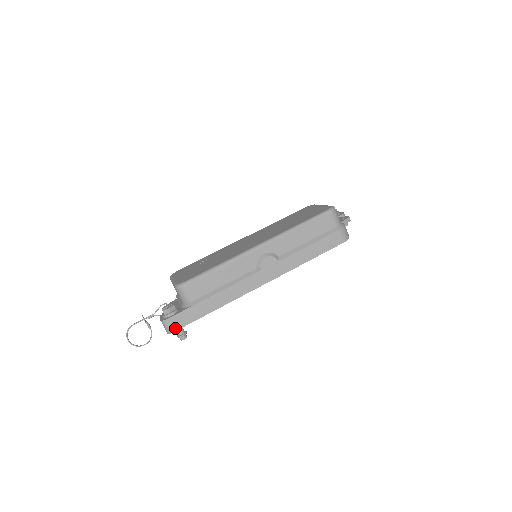
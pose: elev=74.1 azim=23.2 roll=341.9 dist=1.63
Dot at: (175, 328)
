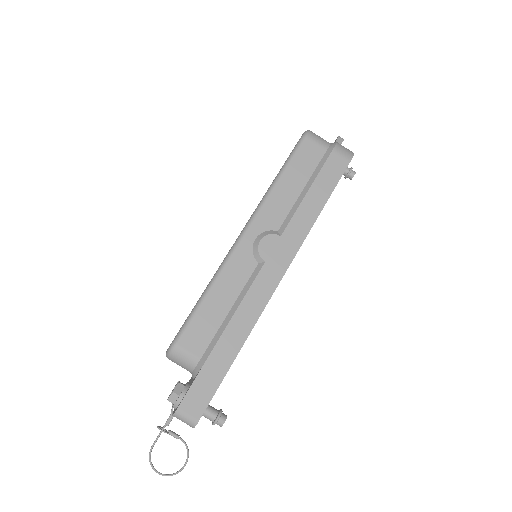
Dot at: (197, 413)
